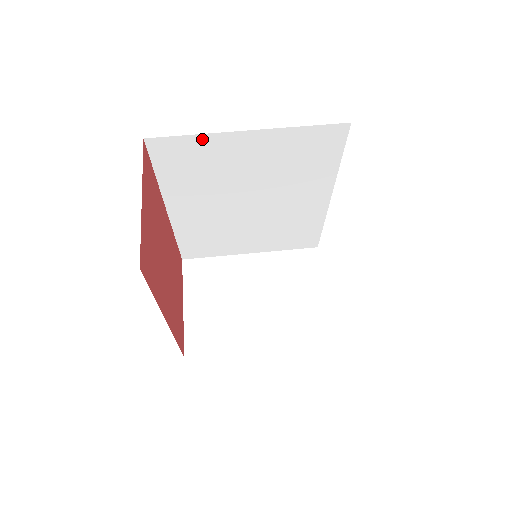
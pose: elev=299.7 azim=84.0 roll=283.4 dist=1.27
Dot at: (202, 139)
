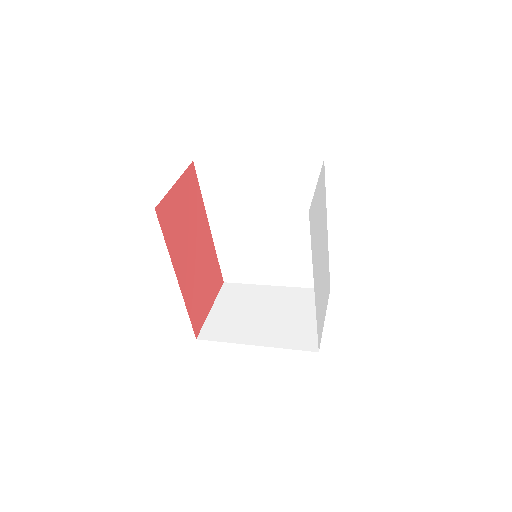
Dot at: (228, 164)
